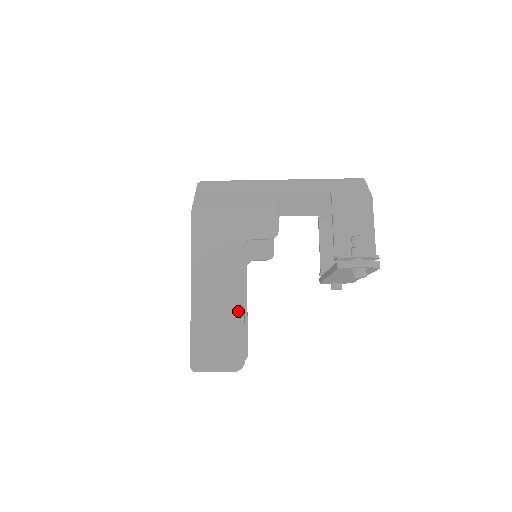
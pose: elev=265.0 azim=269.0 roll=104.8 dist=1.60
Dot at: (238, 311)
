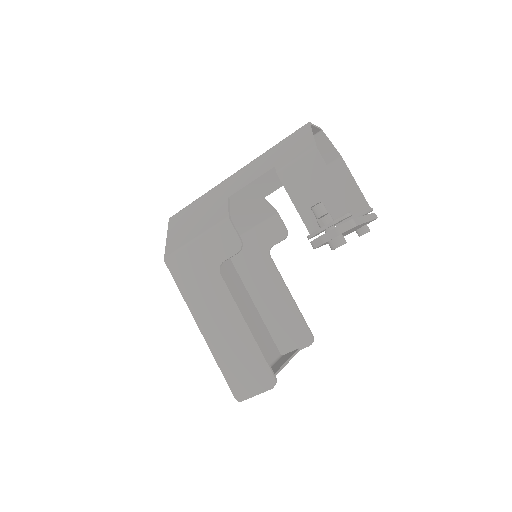
Dot at: (246, 334)
